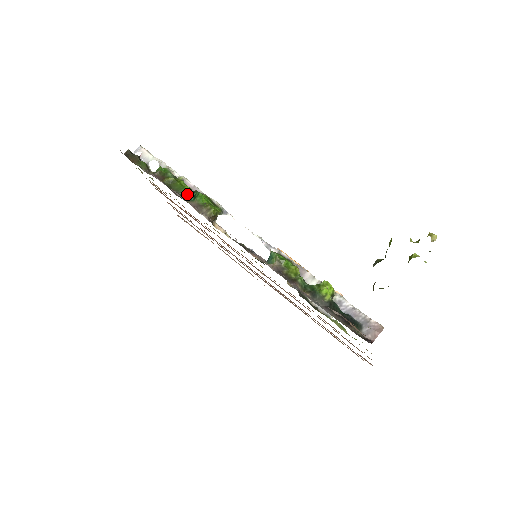
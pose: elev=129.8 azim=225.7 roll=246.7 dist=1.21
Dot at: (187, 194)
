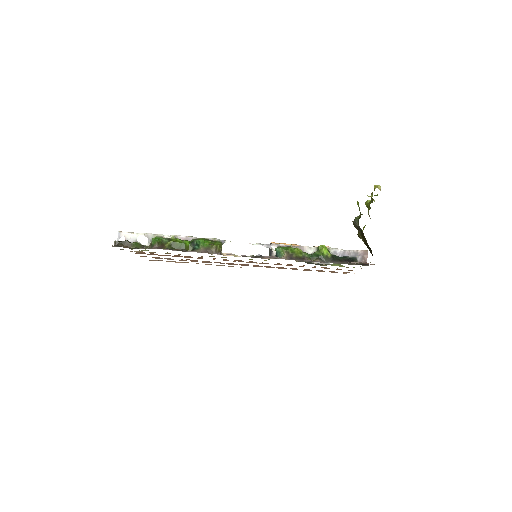
Dot at: (189, 246)
